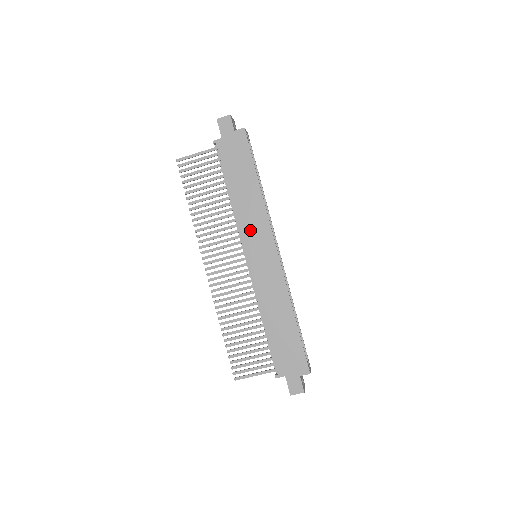
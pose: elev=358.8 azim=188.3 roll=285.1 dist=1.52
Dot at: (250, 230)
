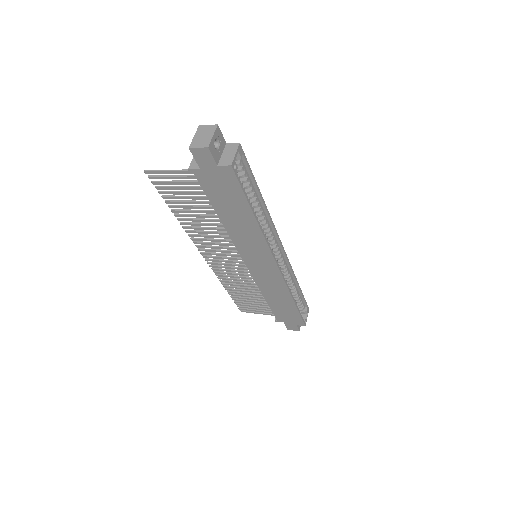
Dot at: (247, 248)
